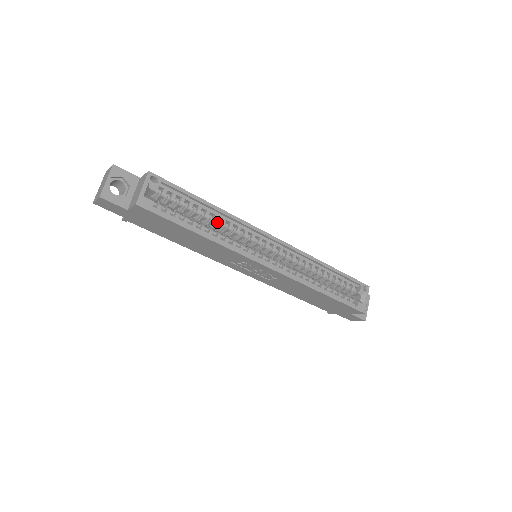
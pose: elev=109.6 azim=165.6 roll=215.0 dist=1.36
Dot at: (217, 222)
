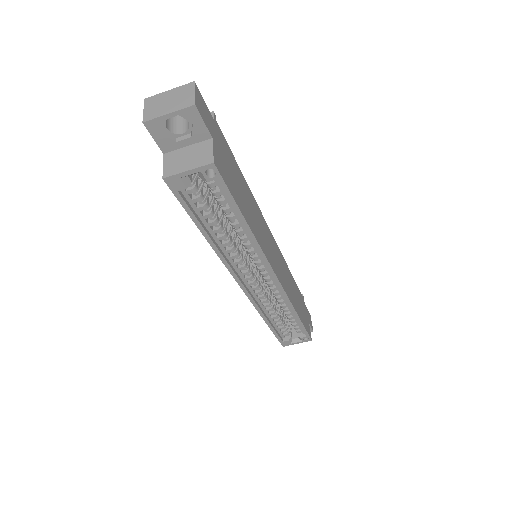
Dot at: occluded
